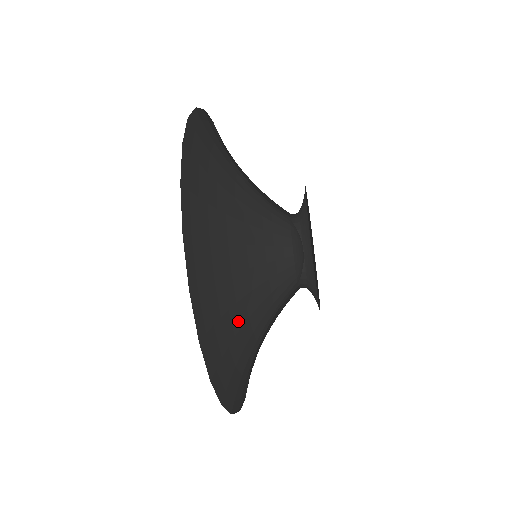
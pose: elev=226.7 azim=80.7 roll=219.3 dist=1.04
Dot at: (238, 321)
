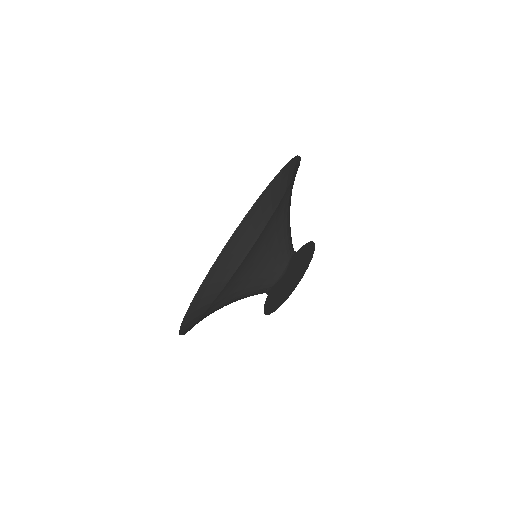
Dot at: (278, 224)
